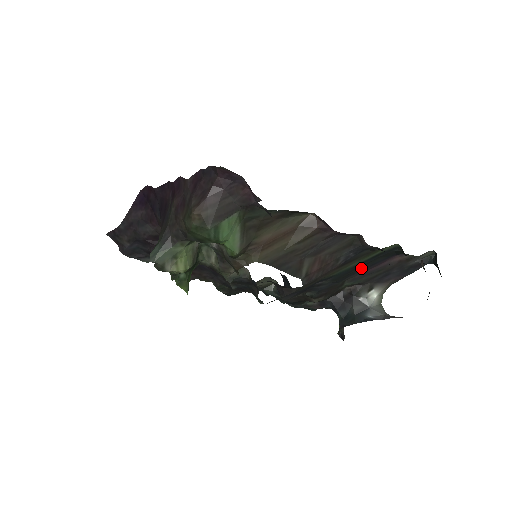
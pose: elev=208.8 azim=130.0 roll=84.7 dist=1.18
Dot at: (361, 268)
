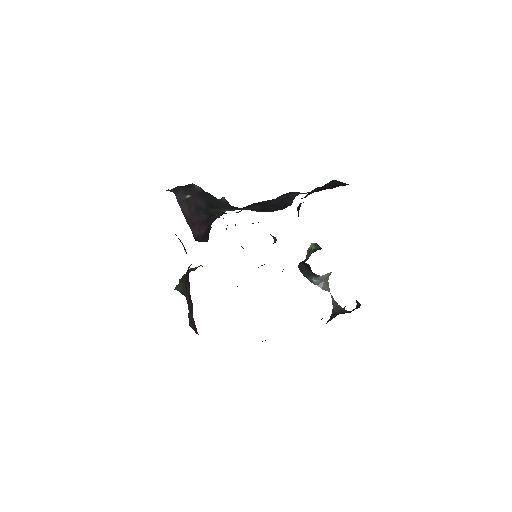
Dot at: occluded
